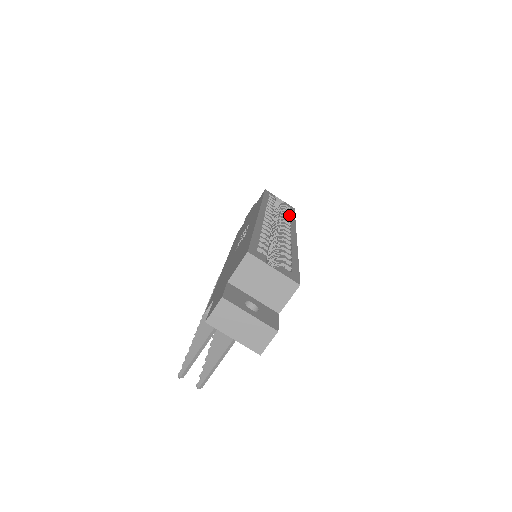
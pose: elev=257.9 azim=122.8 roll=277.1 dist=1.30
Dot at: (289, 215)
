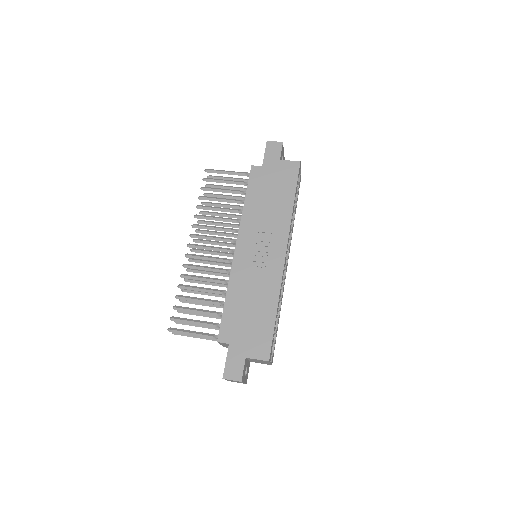
Dot at: (295, 211)
